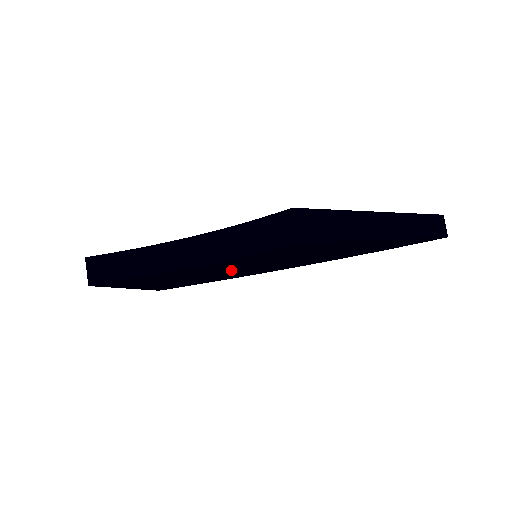
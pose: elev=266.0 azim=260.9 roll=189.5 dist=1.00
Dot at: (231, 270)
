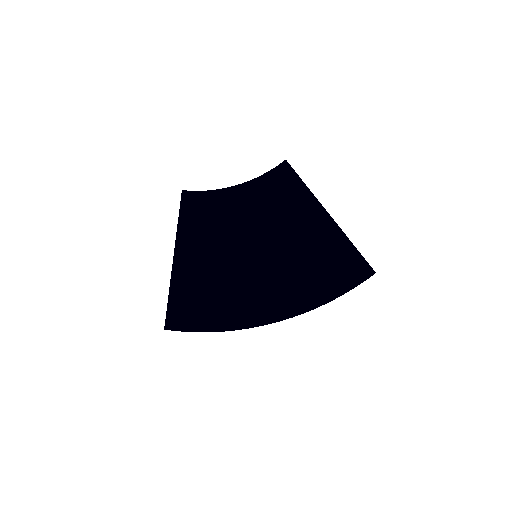
Dot at: (241, 245)
